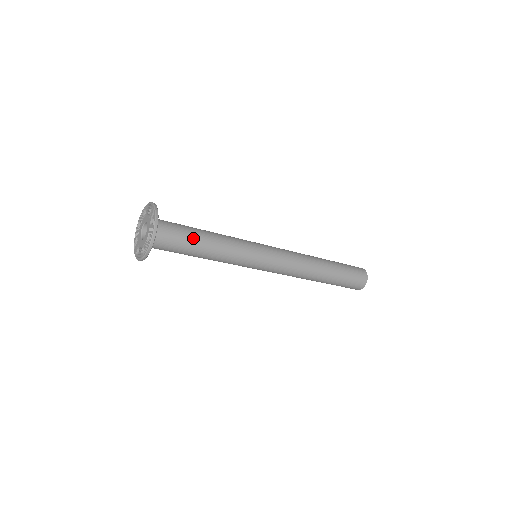
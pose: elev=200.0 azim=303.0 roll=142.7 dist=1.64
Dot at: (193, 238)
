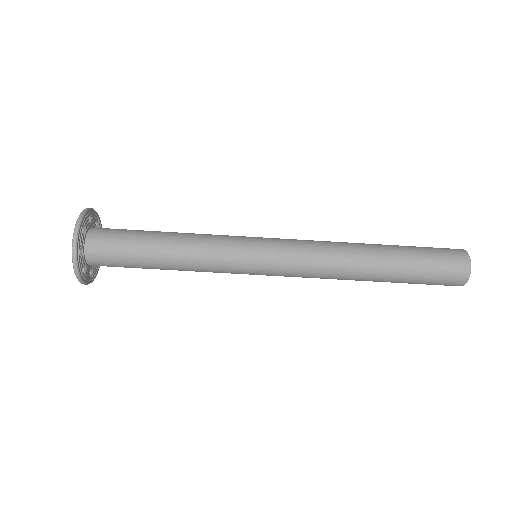
Dot at: occluded
